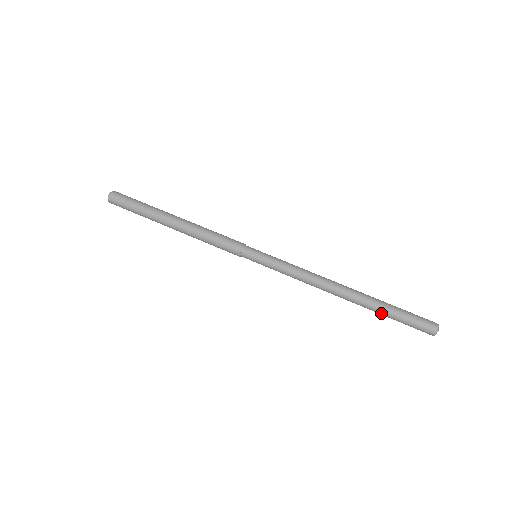
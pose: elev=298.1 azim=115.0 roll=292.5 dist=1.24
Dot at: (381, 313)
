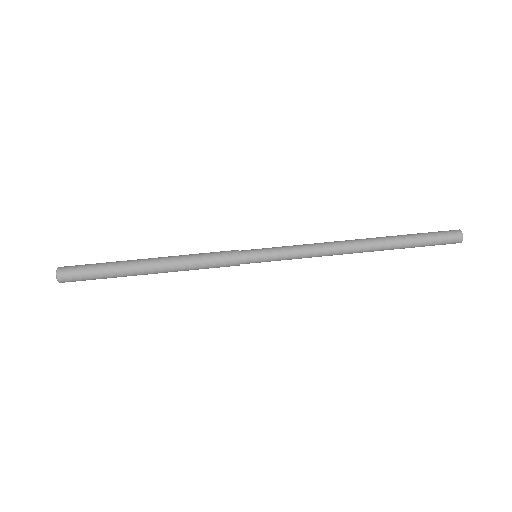
Dot at: (404, 248)
